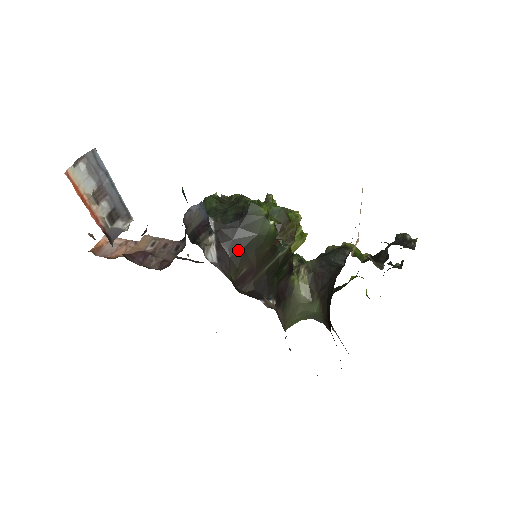
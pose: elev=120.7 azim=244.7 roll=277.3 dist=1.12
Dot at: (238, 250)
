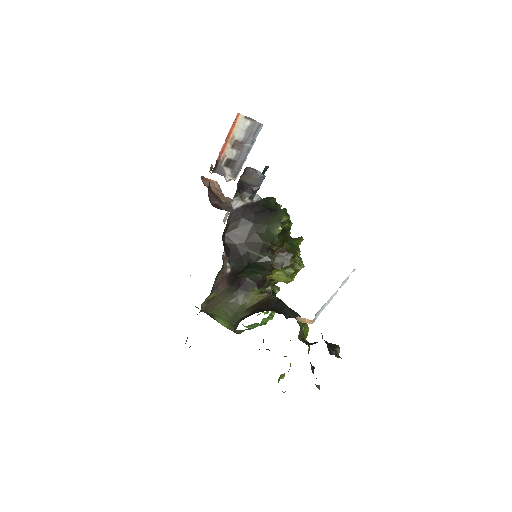
Dot at: (250, 220)
